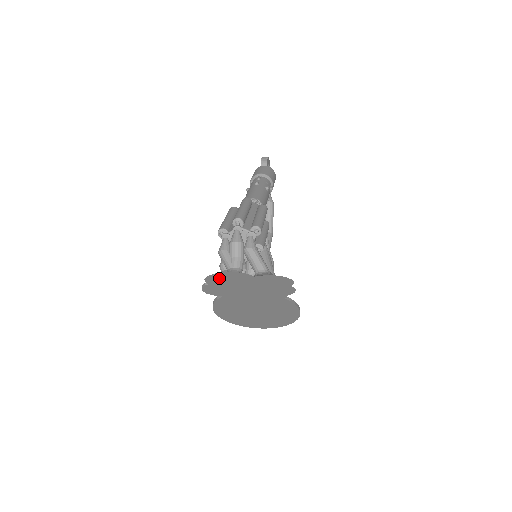
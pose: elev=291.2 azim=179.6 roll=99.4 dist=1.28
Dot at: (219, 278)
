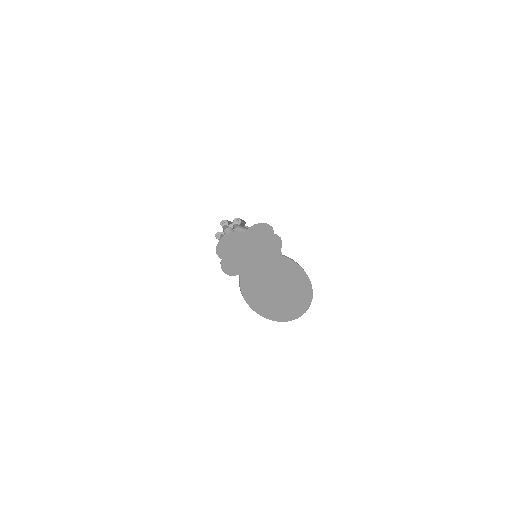
Dot at: (224, 247)
